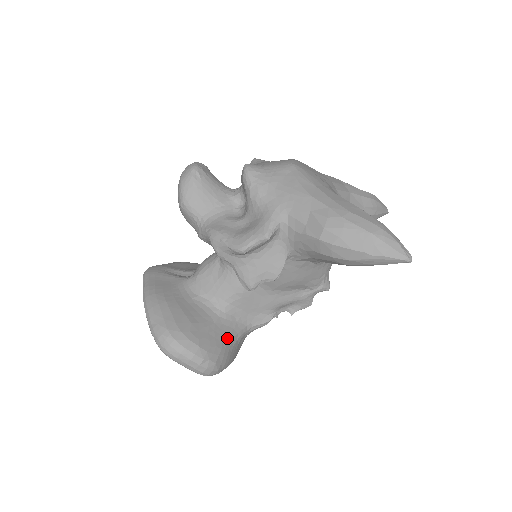
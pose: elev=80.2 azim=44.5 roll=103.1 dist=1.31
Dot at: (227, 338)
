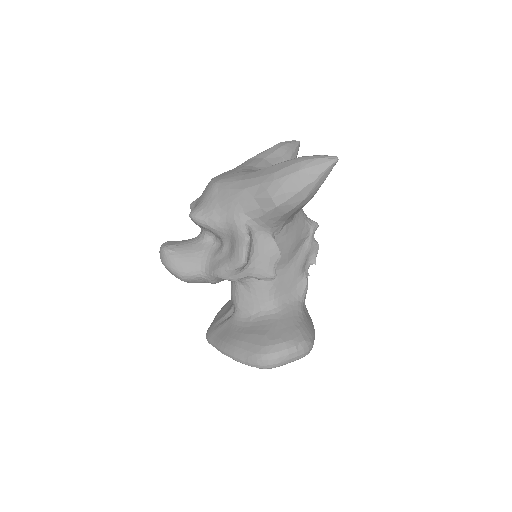
Dot at: (295, 320)
